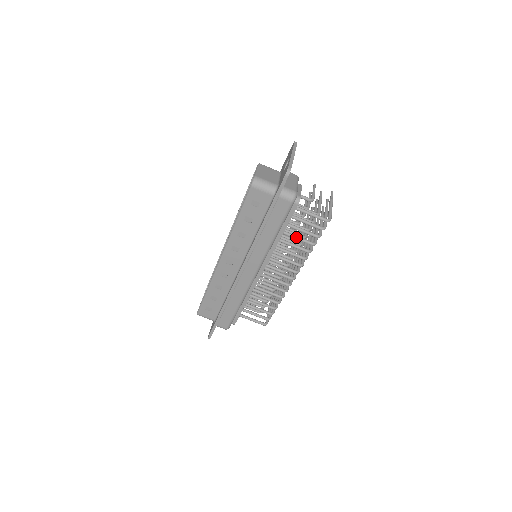
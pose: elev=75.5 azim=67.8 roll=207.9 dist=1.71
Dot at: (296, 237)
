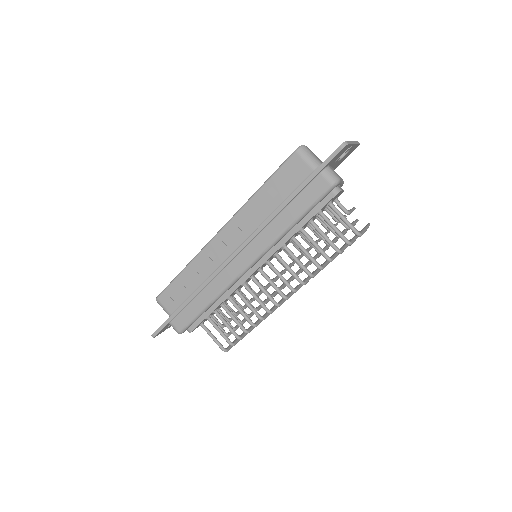
Dot at: (313, 241)
